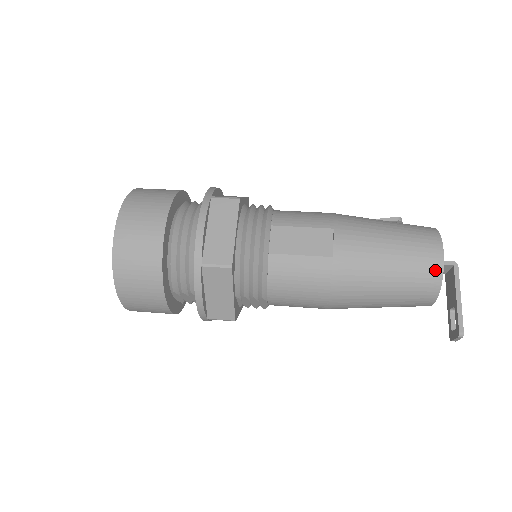
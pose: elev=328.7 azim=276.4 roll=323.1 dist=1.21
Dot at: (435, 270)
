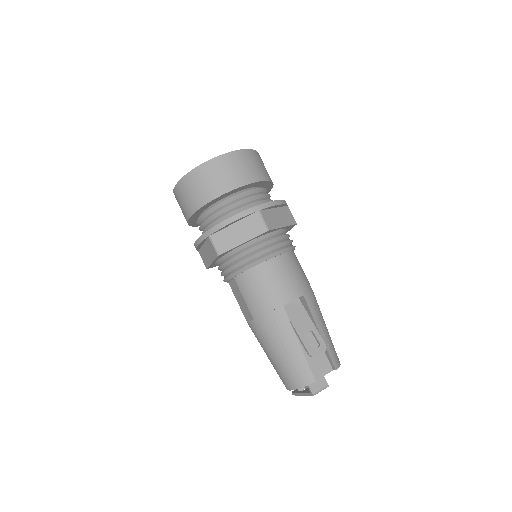
Dot at: occluded
